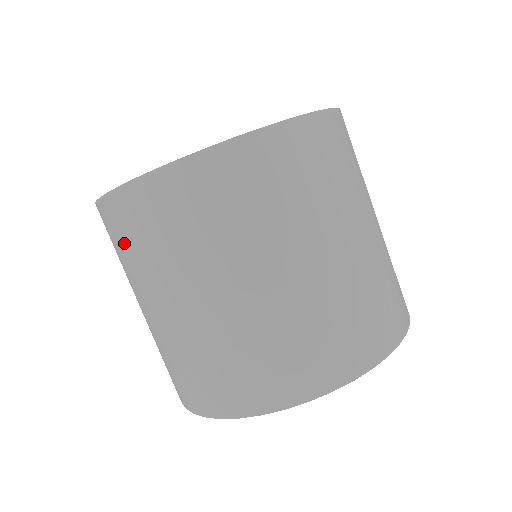
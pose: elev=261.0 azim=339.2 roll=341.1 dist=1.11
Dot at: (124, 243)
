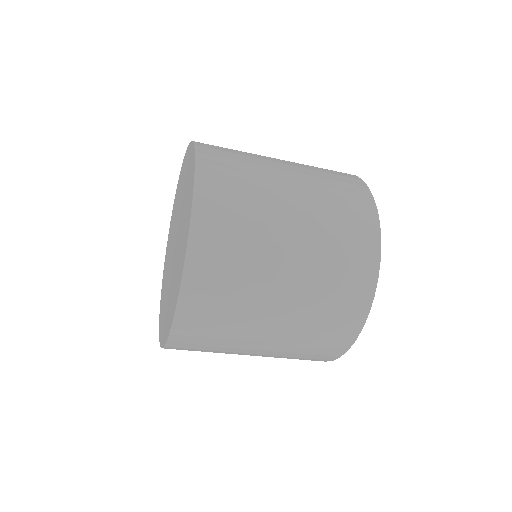
Dot at: (207, 342)
